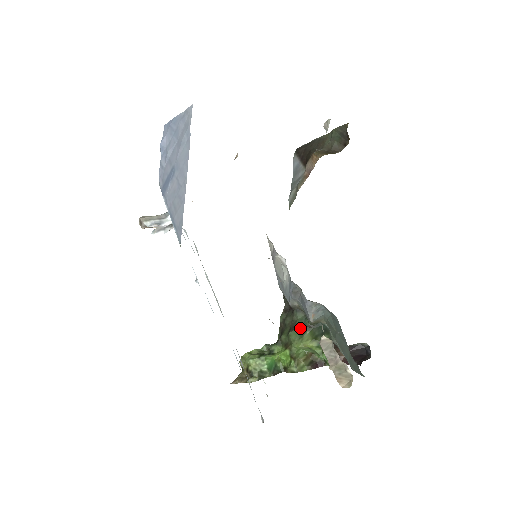
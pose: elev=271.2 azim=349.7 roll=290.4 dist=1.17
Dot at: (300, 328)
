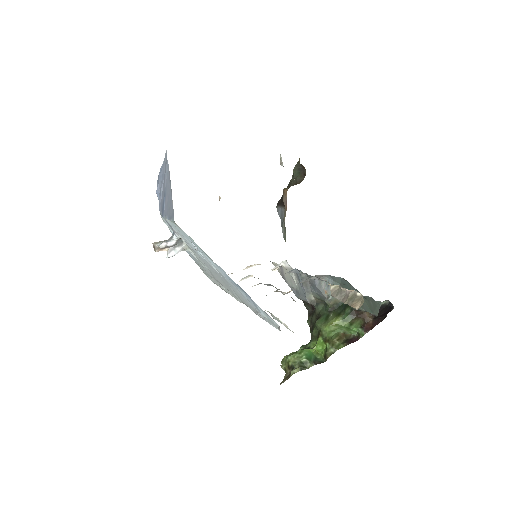
Dot at: (324, 315)
